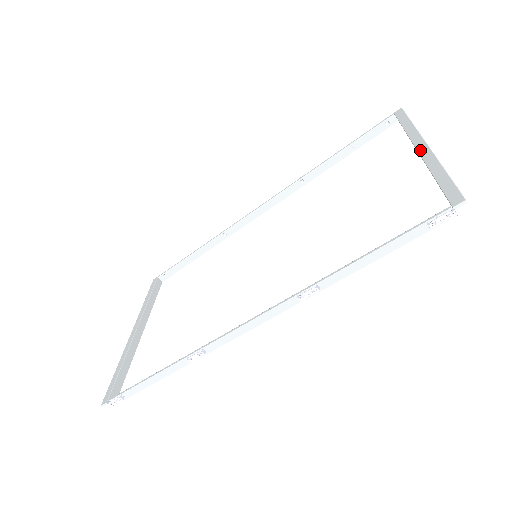
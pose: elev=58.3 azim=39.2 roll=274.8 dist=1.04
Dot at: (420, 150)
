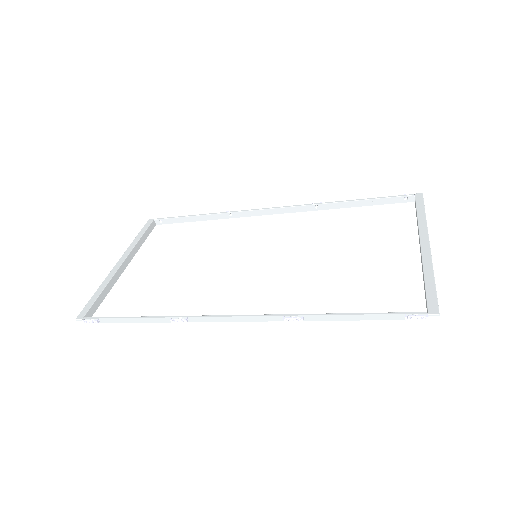
Dot at: (423, 246)
